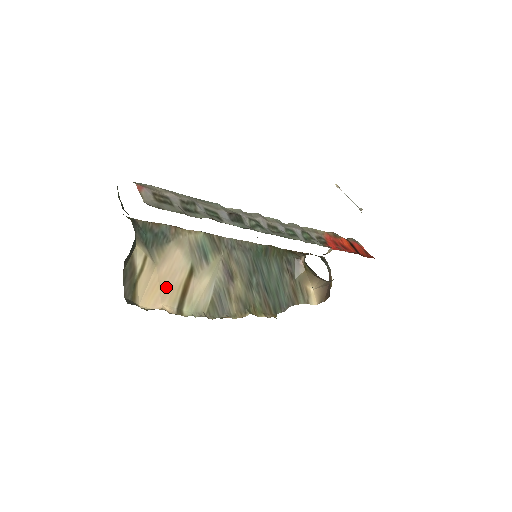
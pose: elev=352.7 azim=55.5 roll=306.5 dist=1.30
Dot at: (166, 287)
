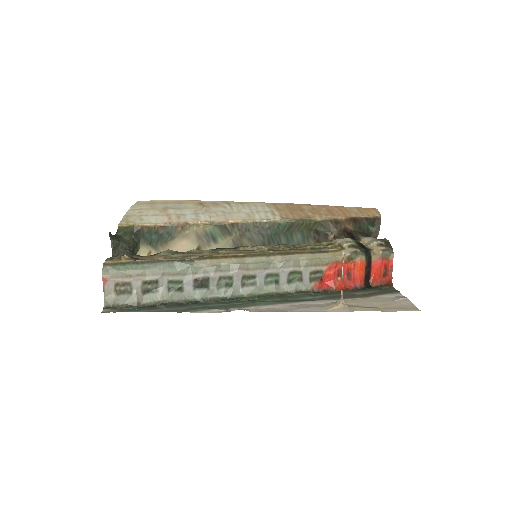
Dot at: occluded
